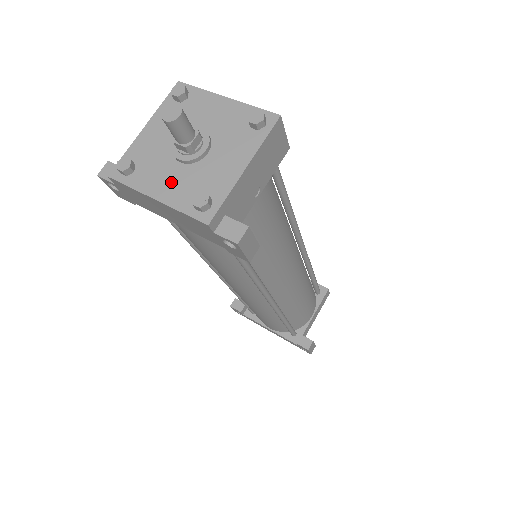
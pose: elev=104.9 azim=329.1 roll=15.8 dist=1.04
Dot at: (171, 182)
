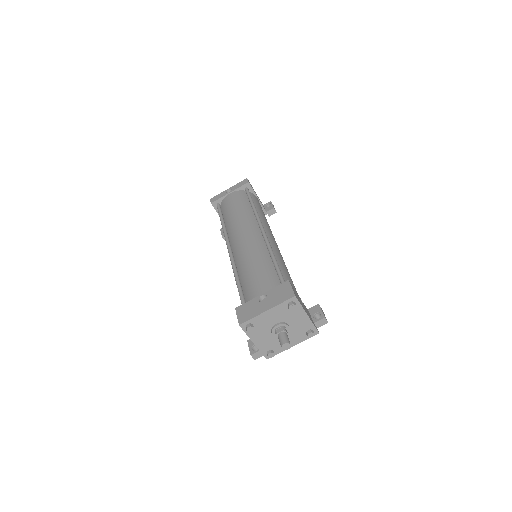
Dot at: (290, 340)
